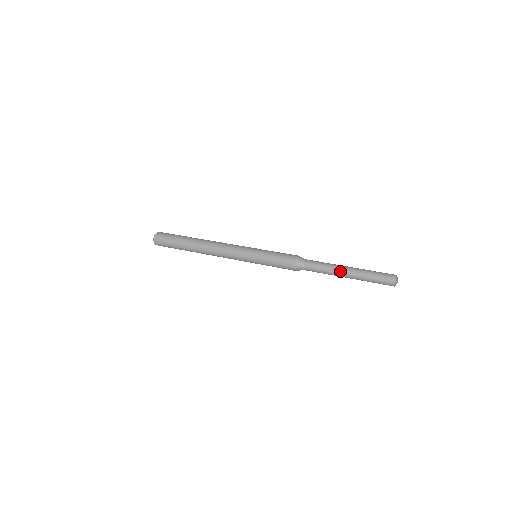
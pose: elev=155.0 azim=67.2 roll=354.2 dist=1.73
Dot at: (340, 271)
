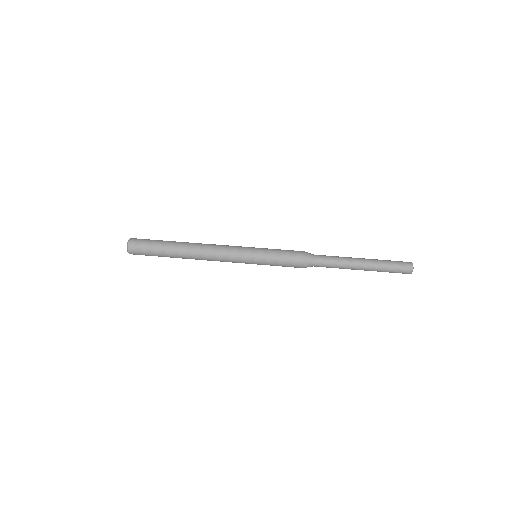
Dot at: occluded
